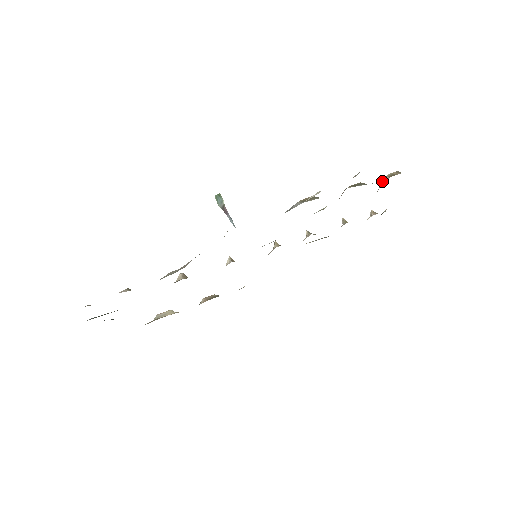
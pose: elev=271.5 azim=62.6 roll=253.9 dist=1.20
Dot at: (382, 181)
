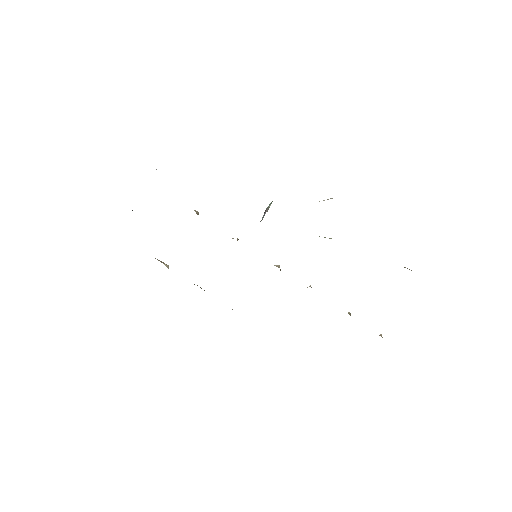
Dot at: occluded
